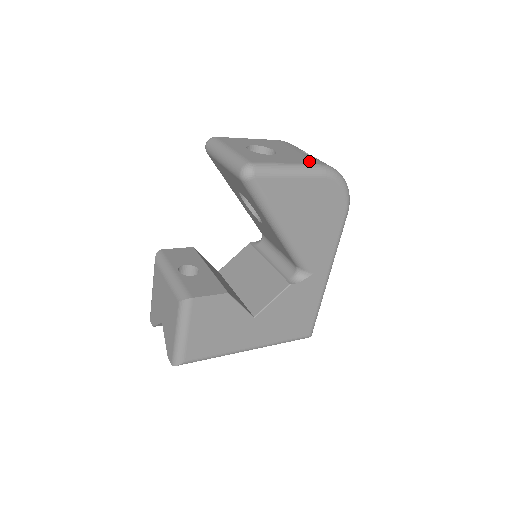
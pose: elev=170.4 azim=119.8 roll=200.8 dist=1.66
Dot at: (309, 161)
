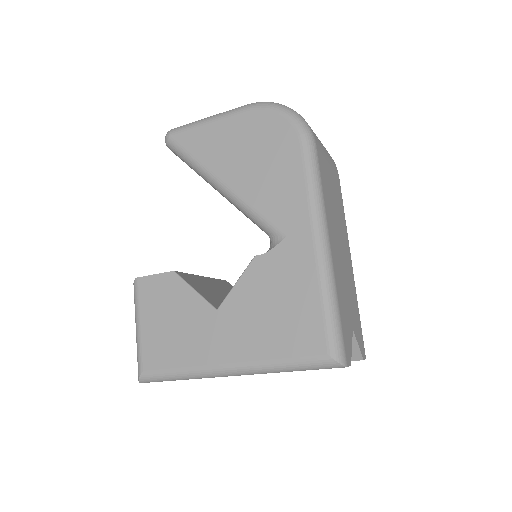
Dot at: occluded
